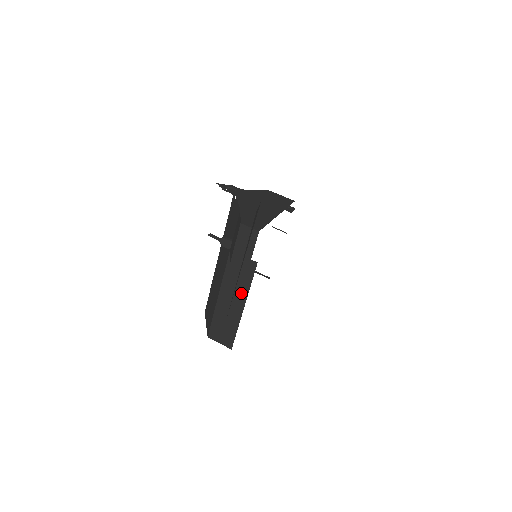
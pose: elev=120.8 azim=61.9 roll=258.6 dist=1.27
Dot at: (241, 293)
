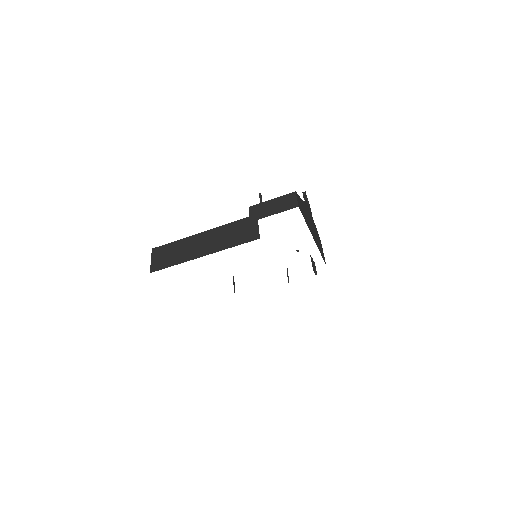
Dot at: (219, 245)
